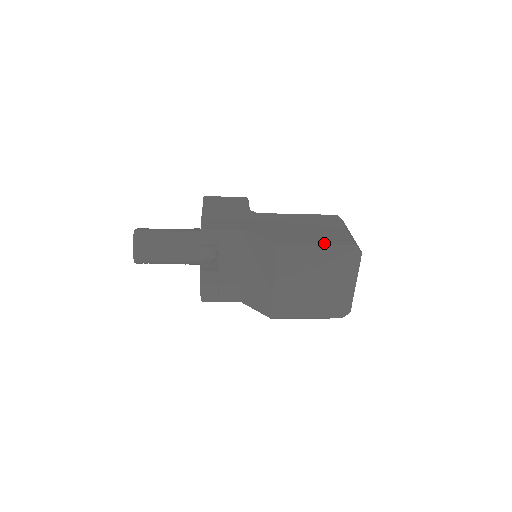
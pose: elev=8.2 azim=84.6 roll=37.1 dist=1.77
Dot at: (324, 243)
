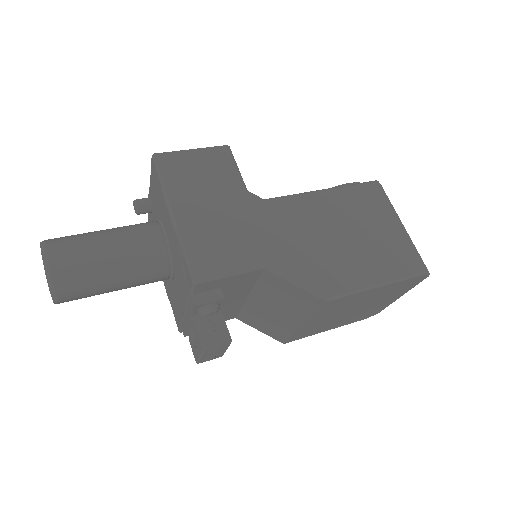
Dot at: (388, 277)
